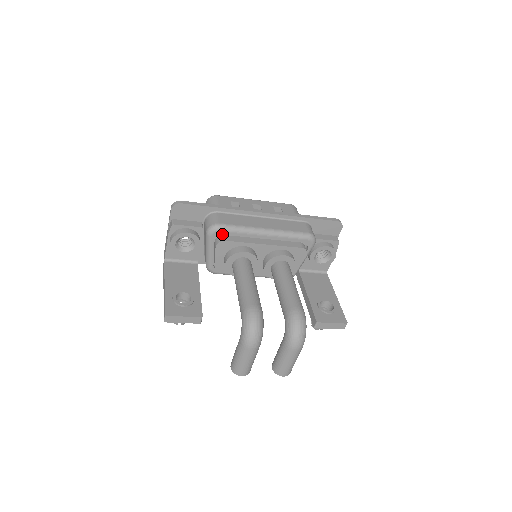
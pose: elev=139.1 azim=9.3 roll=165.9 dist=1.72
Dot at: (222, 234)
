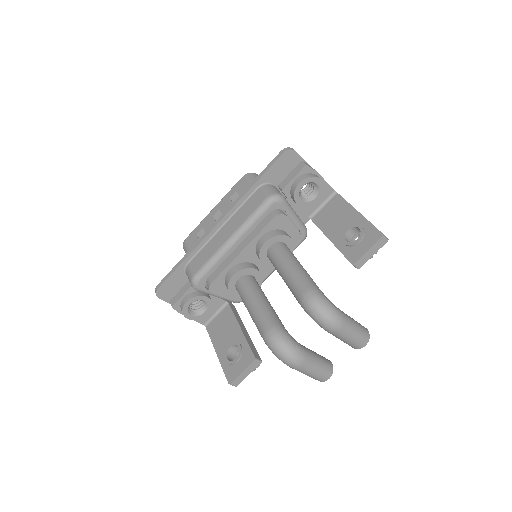
Dot at: (205, 280)
